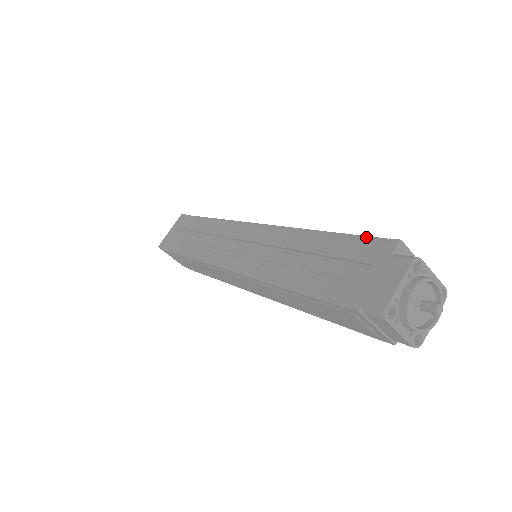
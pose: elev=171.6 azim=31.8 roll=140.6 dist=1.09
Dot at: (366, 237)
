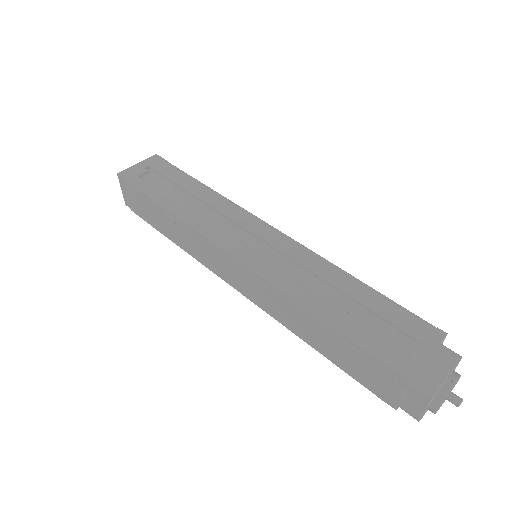
Dot at: (411, 313)
